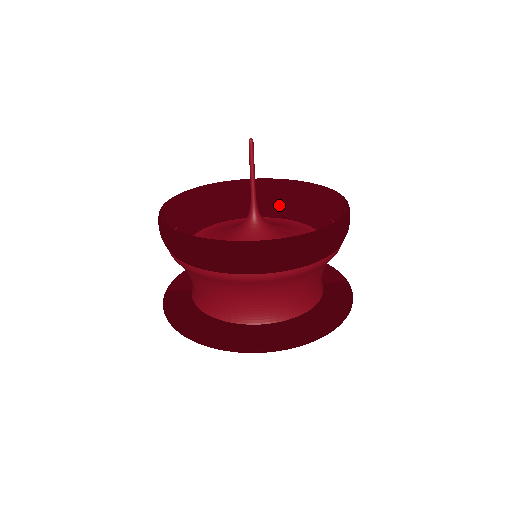
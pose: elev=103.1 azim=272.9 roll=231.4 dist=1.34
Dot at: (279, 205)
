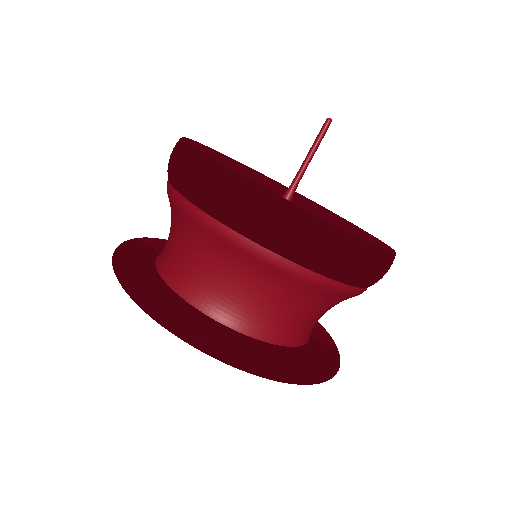
Dot at: occluded
